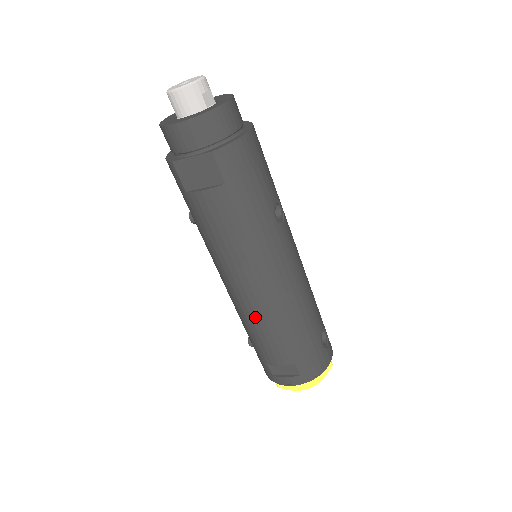
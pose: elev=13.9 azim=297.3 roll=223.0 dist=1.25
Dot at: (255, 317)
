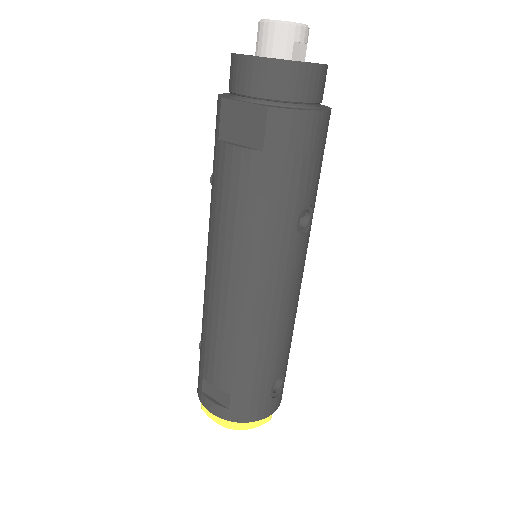
Dot at: (216, 318)
